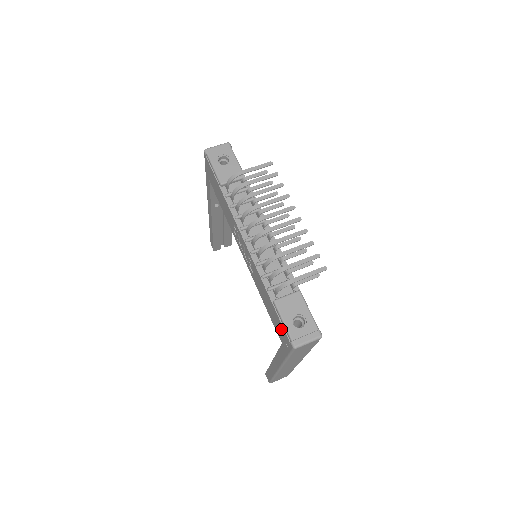
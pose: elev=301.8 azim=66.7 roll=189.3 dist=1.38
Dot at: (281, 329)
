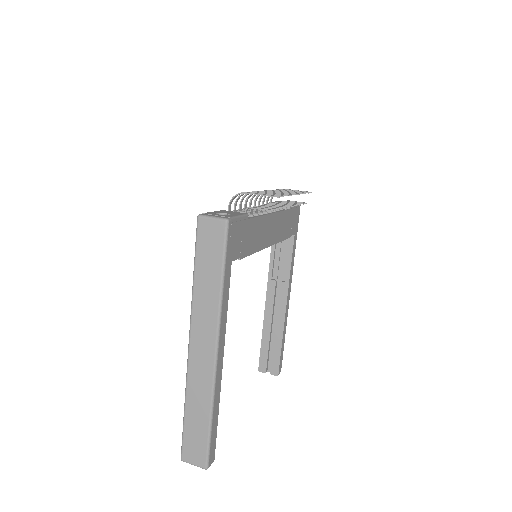
Dot at: occluded
